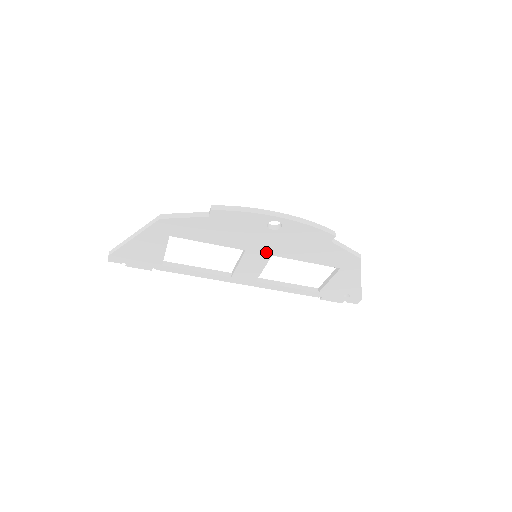
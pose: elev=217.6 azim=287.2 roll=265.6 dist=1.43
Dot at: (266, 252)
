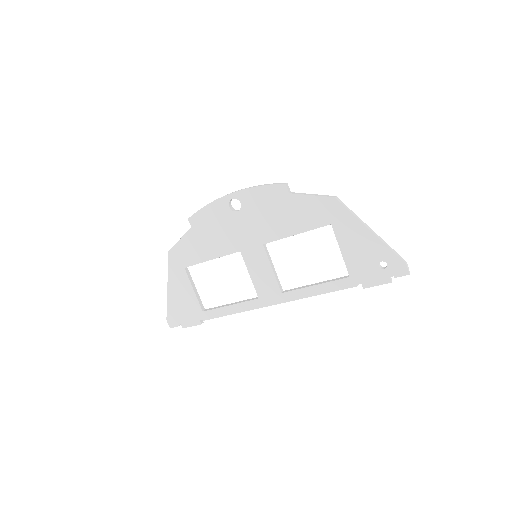
Dot at: (256, 243)
